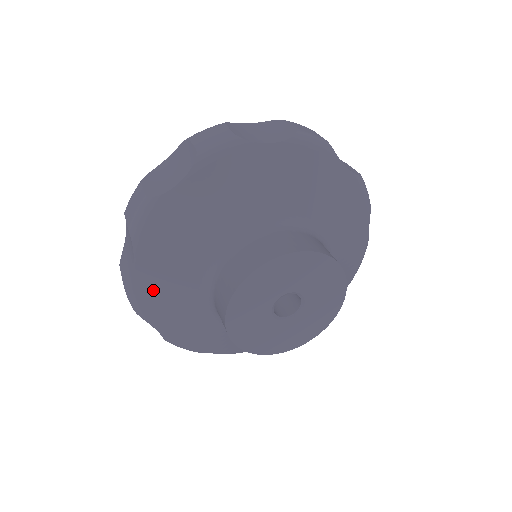
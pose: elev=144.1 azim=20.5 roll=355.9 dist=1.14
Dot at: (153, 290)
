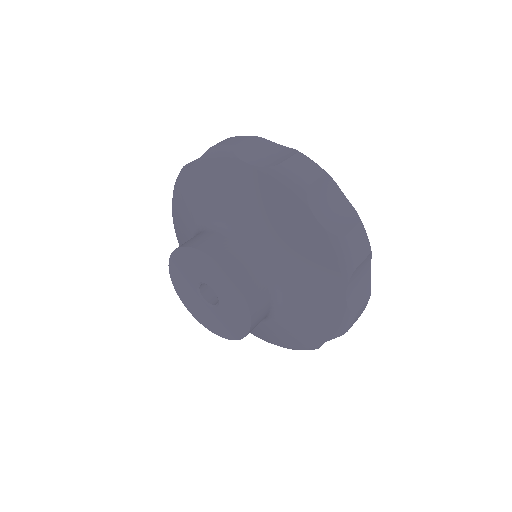
Dot at: (179, 232)
